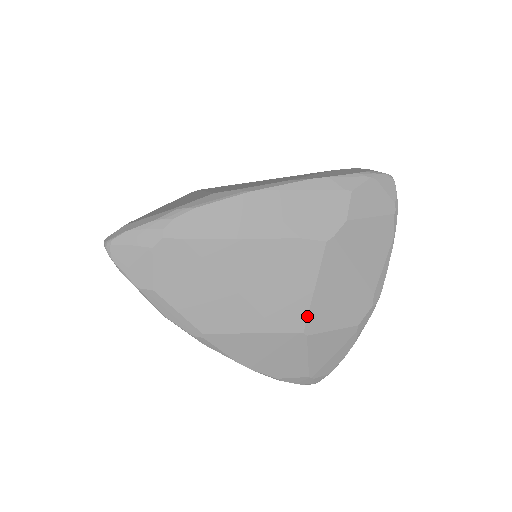
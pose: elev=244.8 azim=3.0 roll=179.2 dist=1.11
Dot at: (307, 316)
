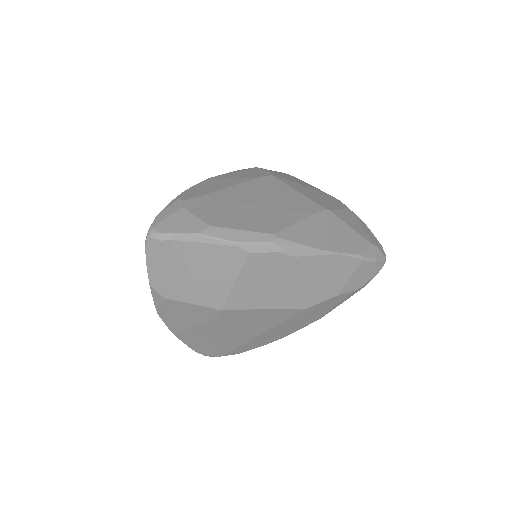
Dot at: (314, 202)
